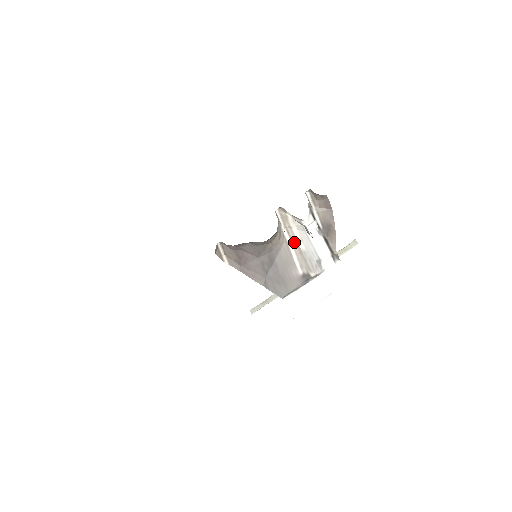
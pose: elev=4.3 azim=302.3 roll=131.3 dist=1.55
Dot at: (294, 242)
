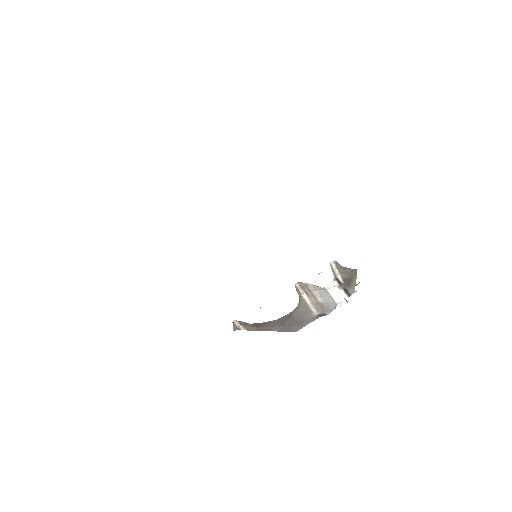
Dot at: (313, 299)
